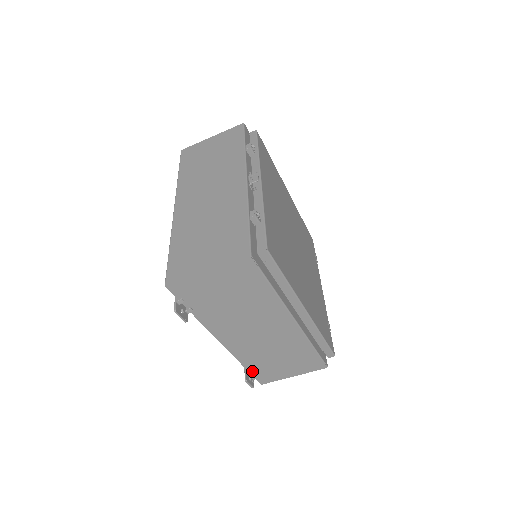
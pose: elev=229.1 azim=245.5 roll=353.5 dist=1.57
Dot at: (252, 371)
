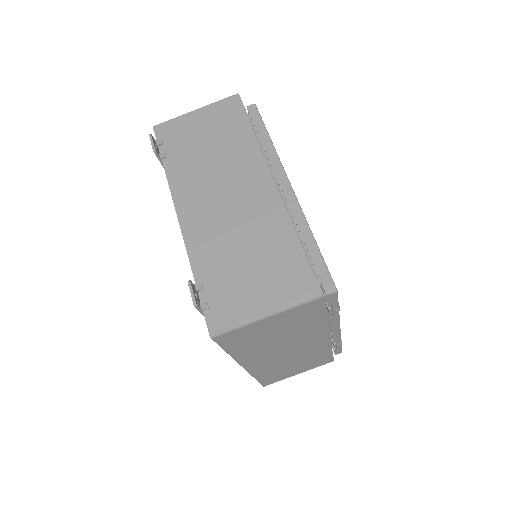
Dot at: (204, 291)
